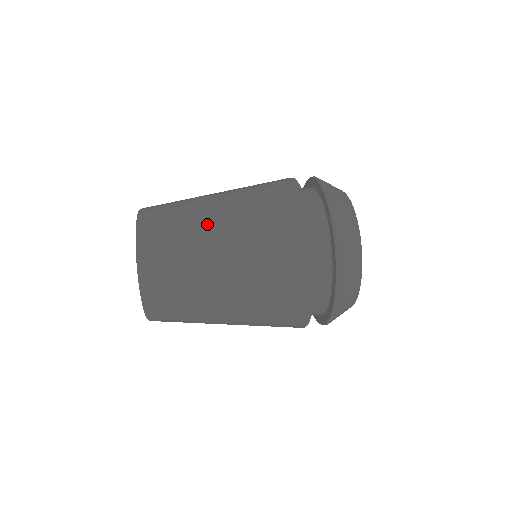
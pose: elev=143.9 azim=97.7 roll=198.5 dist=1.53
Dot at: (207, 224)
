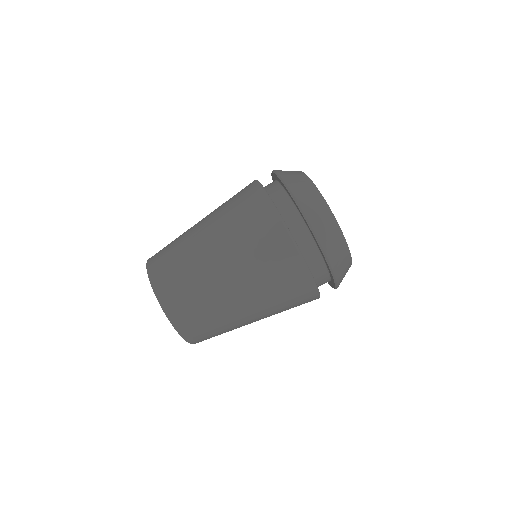
Dot at: (240, 320)
